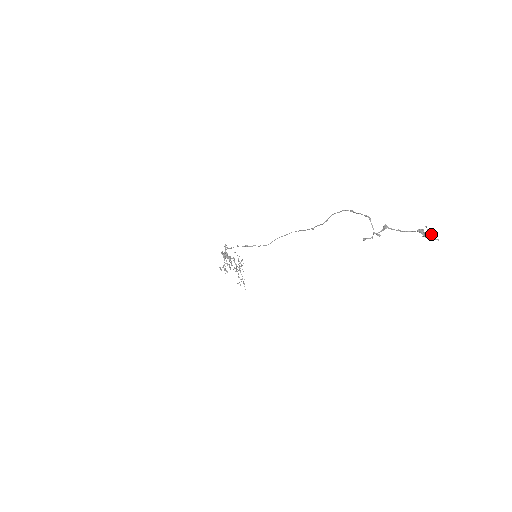
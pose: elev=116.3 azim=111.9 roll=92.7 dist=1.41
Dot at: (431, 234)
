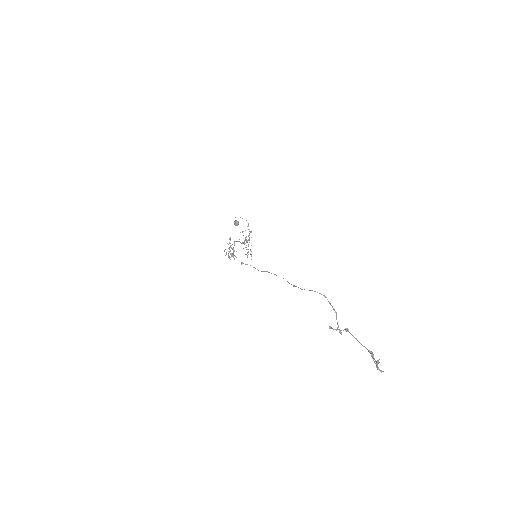
Dot at: (377, 365)
